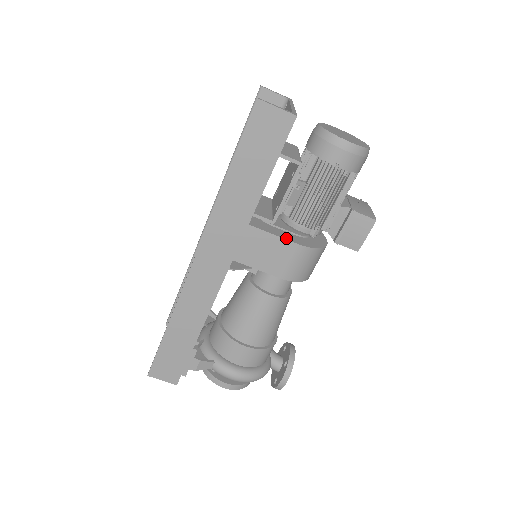
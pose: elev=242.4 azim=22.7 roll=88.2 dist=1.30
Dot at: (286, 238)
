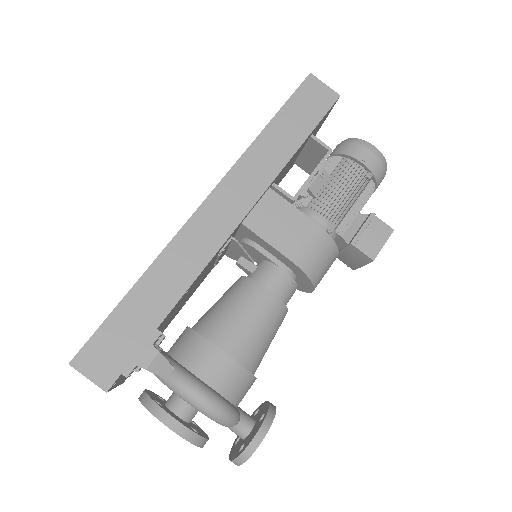
Dot at: (305, 216)
